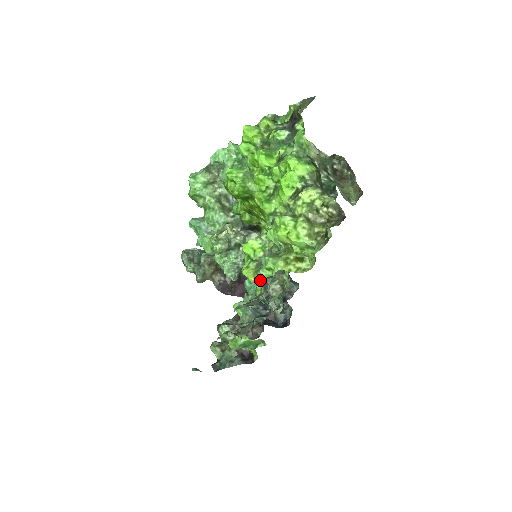
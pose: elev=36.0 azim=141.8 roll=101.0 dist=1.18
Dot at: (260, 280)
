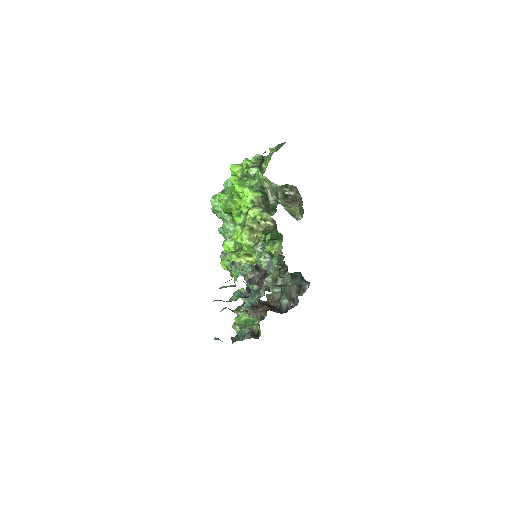
Dot at: (228, 268)
